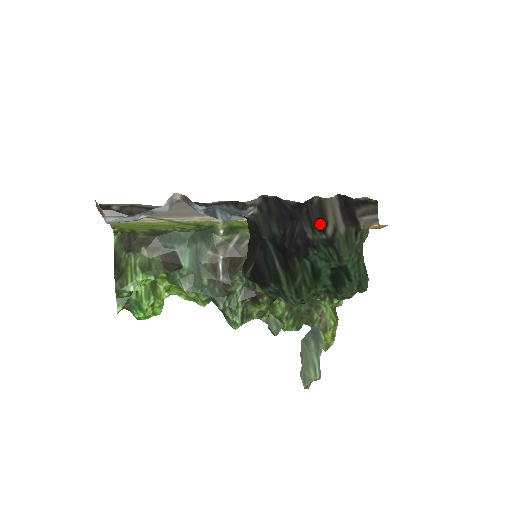
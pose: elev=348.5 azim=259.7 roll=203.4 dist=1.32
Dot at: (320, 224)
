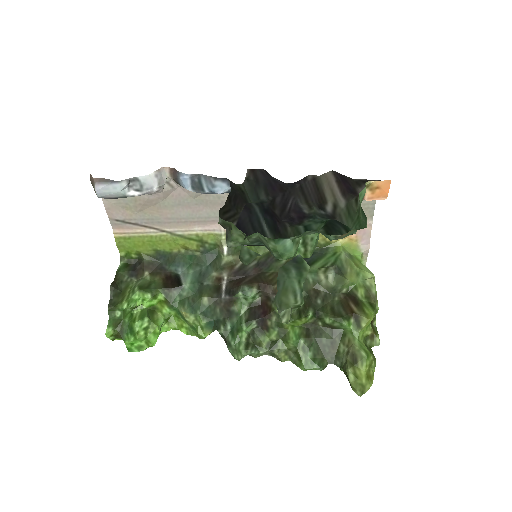
Dot at: (318, 202)
